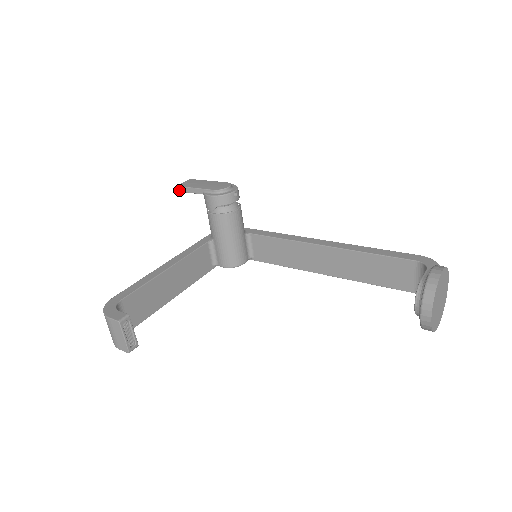
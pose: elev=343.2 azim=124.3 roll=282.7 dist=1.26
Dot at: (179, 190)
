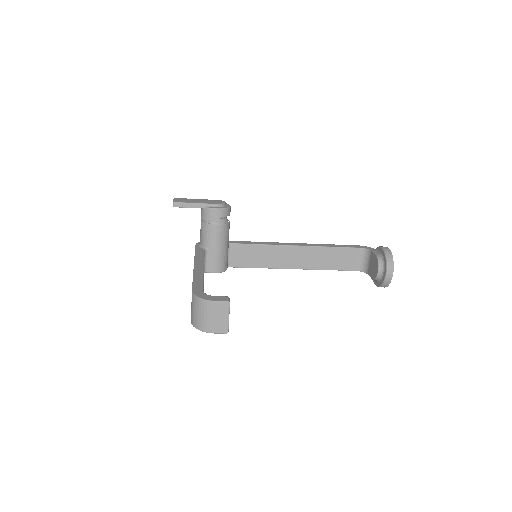
Dot at: (176, 206)
